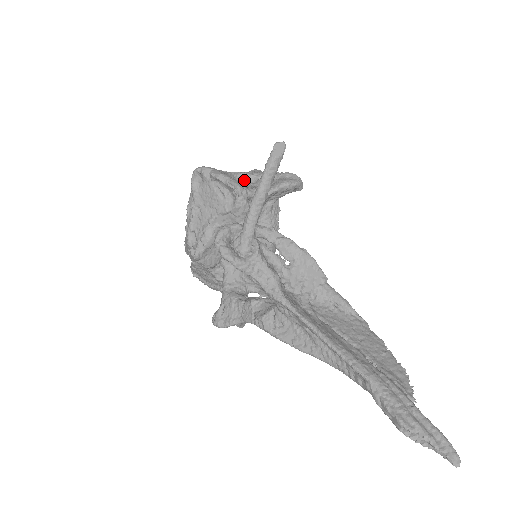
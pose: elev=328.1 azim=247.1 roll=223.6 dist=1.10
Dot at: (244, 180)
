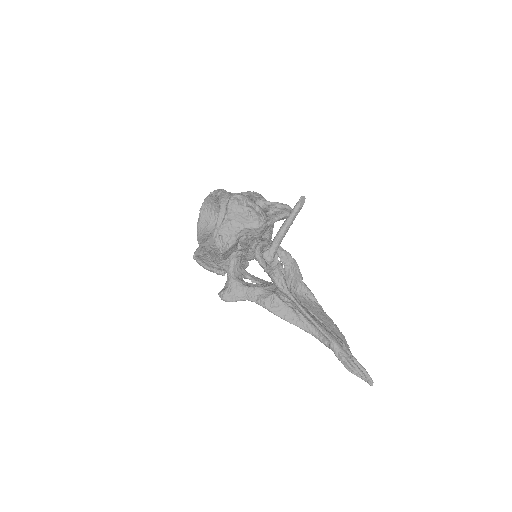
Dot at: (255, 202)
